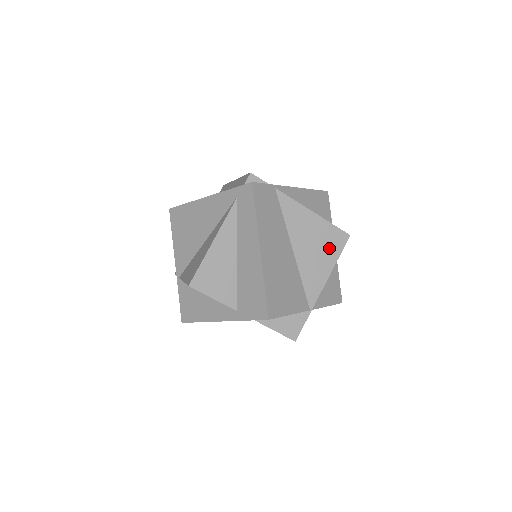
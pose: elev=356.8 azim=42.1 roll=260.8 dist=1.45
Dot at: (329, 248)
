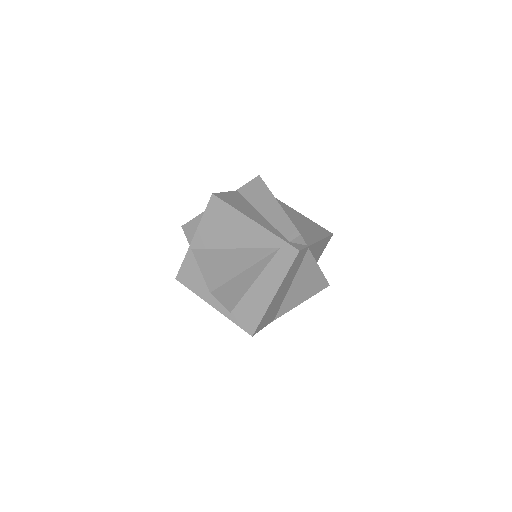
Dot at: (312, 290)
